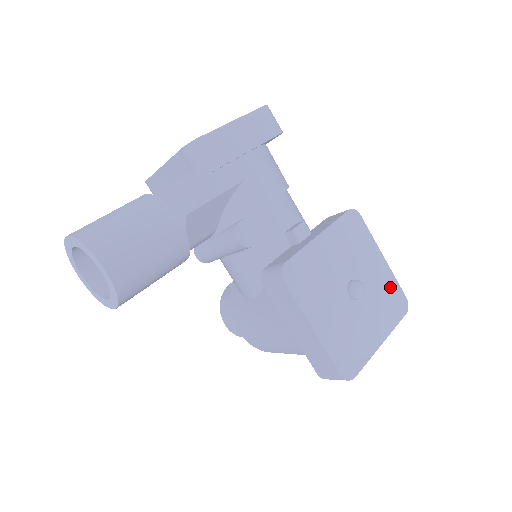
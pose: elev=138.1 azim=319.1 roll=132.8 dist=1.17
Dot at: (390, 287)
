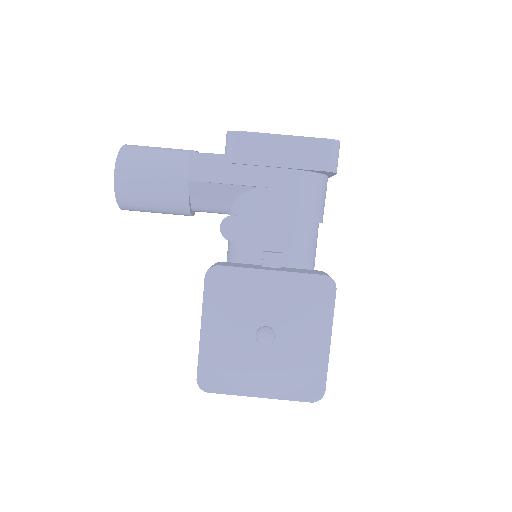
Dot at: (313, 368)
